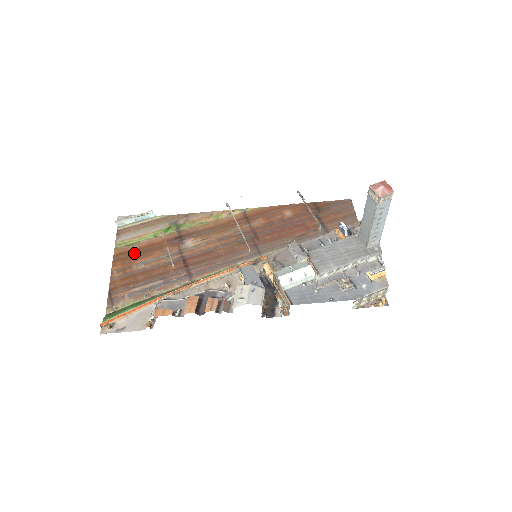
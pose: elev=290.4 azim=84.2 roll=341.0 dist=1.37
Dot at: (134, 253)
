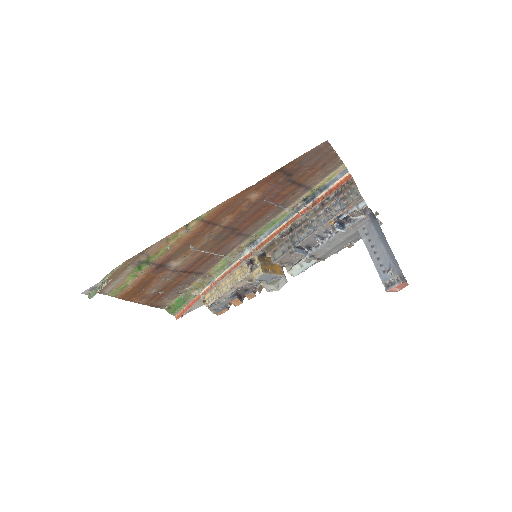
Dot at: (136, 291)
